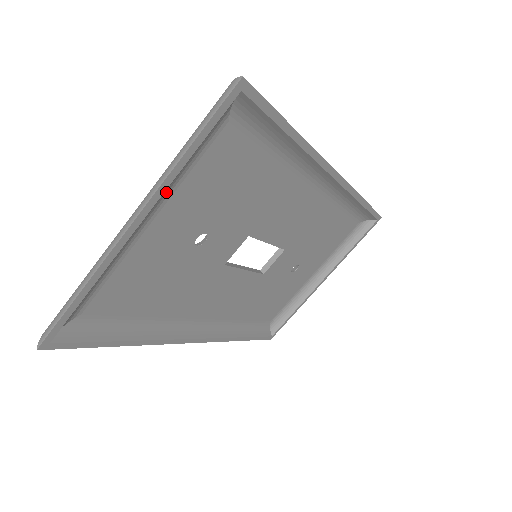
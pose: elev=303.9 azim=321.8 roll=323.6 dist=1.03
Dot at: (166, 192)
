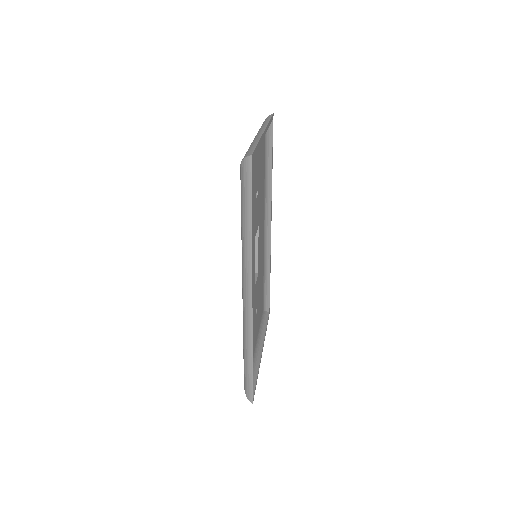
Dot at: occluded
